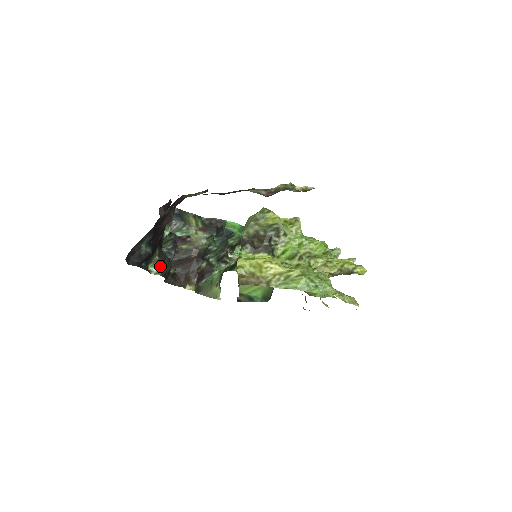
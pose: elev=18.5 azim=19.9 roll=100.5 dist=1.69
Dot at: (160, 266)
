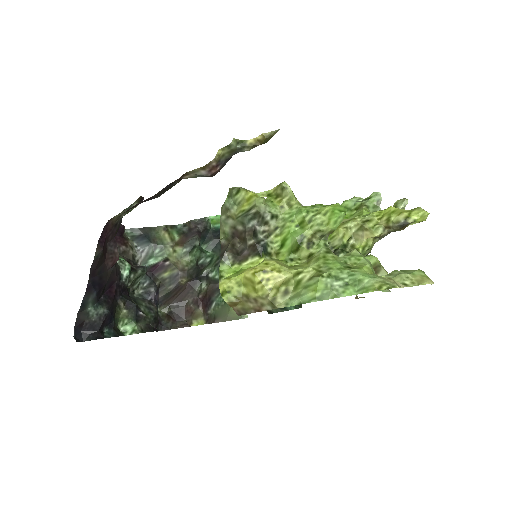
Dot at: (134, 320)
